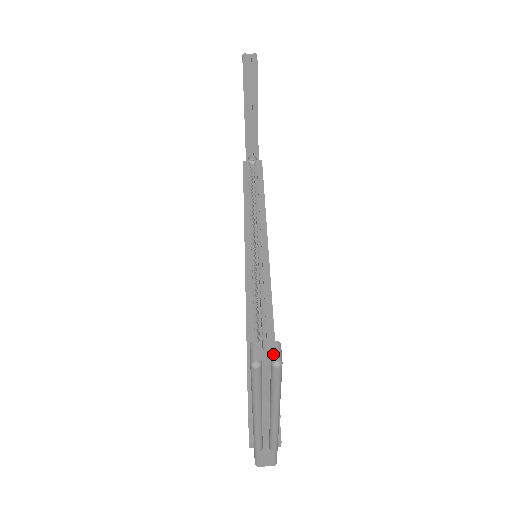
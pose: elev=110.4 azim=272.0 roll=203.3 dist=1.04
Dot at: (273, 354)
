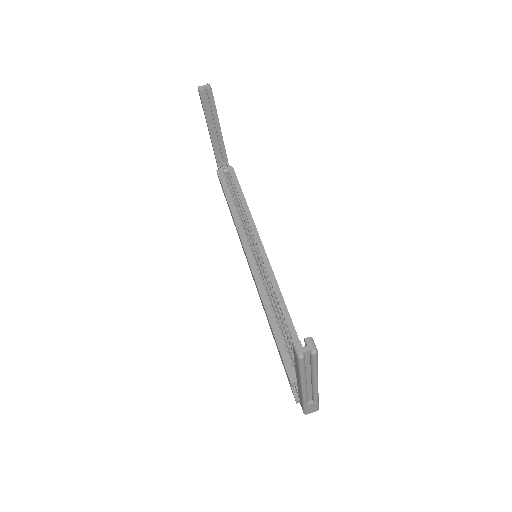
Dot at: (310, 346)
